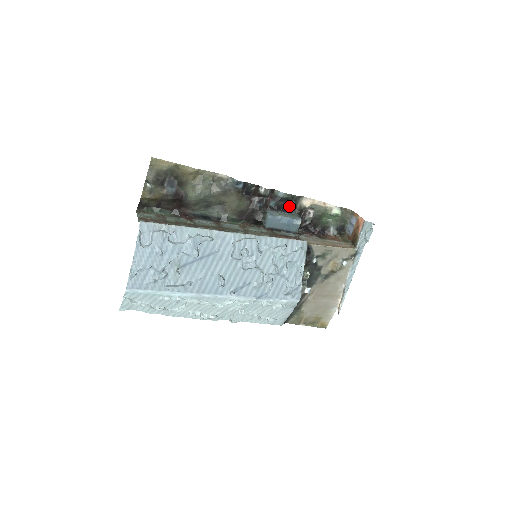
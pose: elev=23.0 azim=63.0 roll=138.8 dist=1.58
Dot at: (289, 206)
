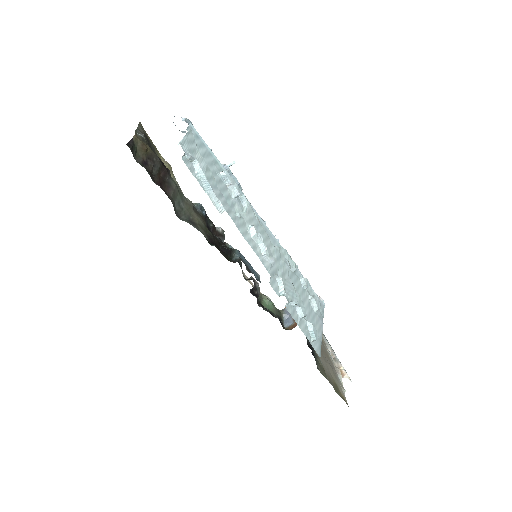
Dot at: (240, 265)
